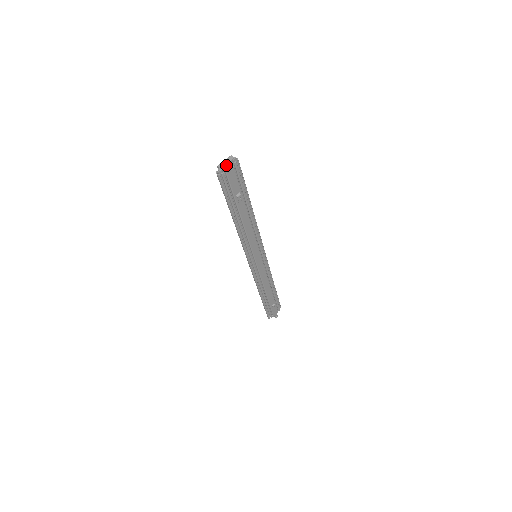
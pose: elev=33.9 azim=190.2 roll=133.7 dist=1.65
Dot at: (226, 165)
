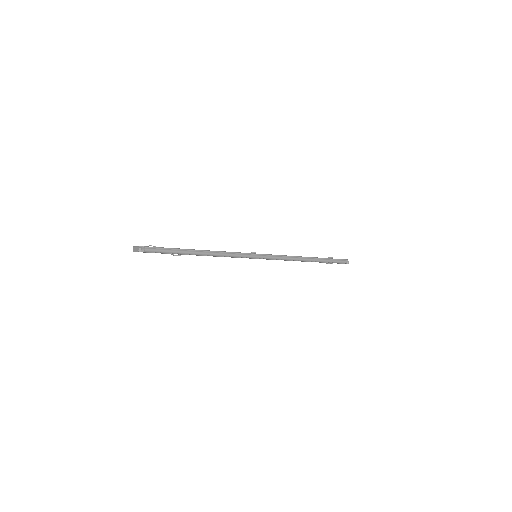
Dot at: (136, 251)
